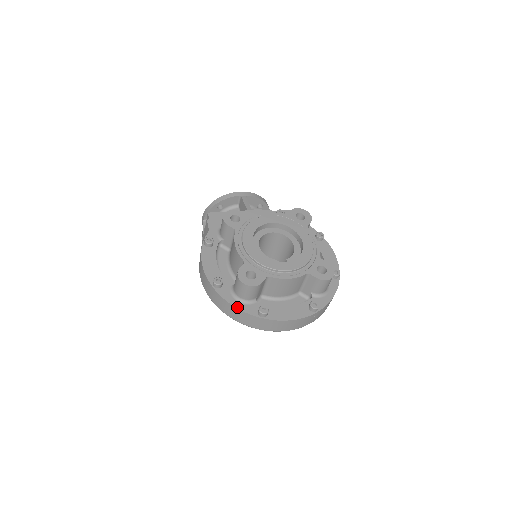
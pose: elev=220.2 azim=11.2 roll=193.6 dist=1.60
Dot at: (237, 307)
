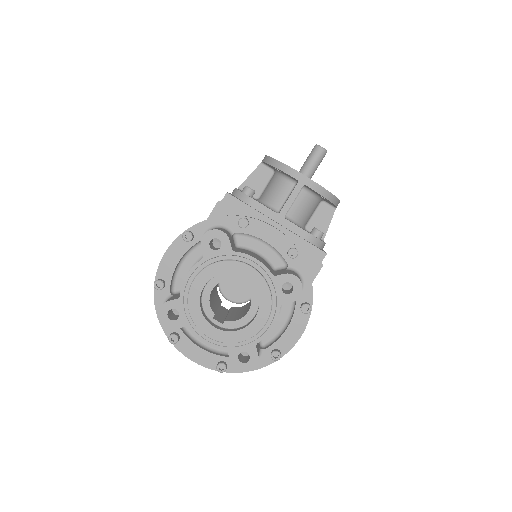
Dot at: (158, 317)
